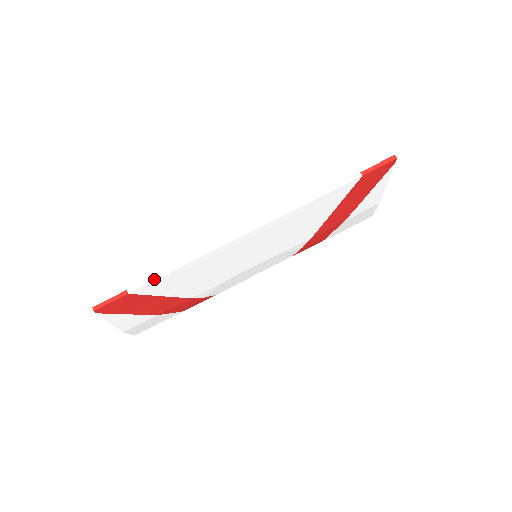
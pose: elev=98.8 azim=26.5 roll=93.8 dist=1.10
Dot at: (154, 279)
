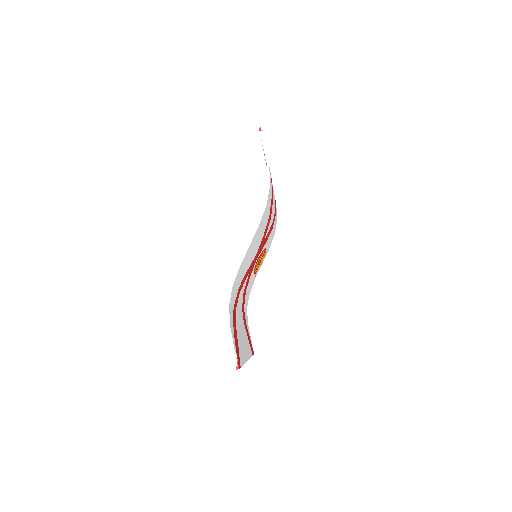
Dot at: occluded
